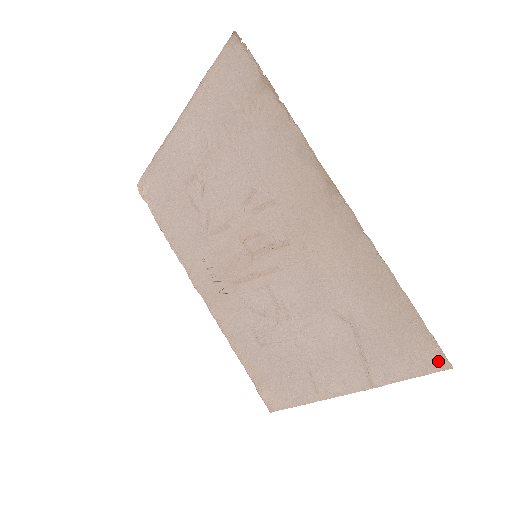
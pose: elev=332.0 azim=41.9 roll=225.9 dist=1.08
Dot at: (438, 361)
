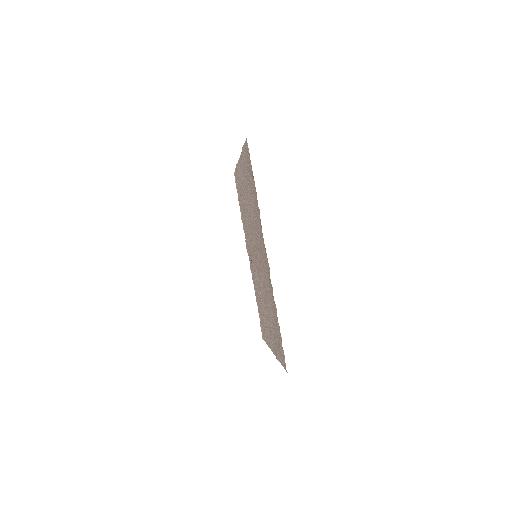
Dot at: (285, 365)
